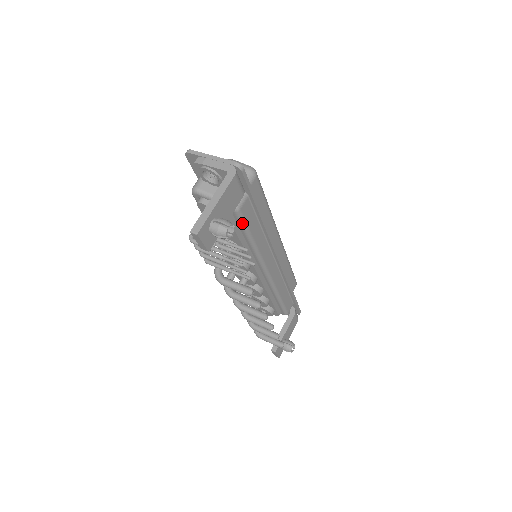
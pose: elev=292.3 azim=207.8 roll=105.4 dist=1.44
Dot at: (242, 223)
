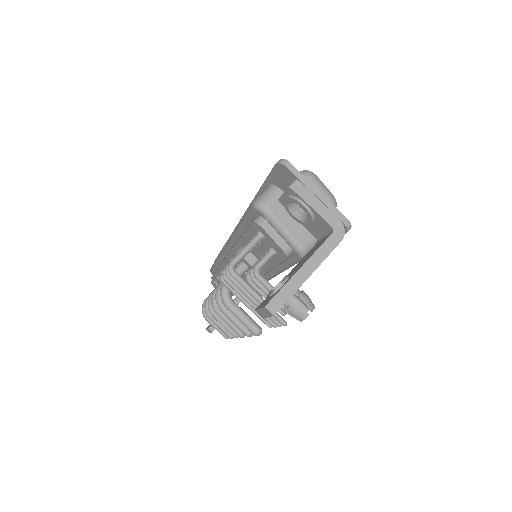
Dot at: (293, 263)
